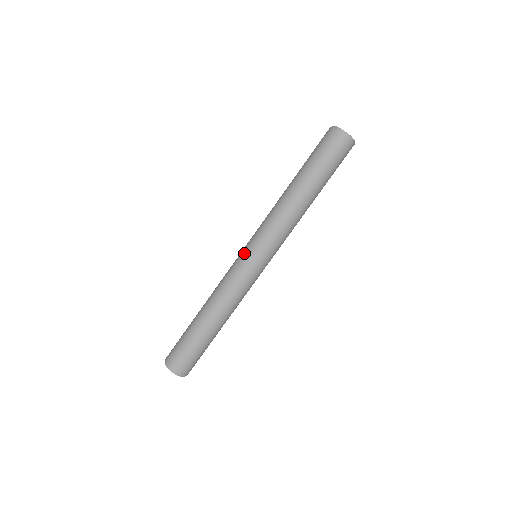
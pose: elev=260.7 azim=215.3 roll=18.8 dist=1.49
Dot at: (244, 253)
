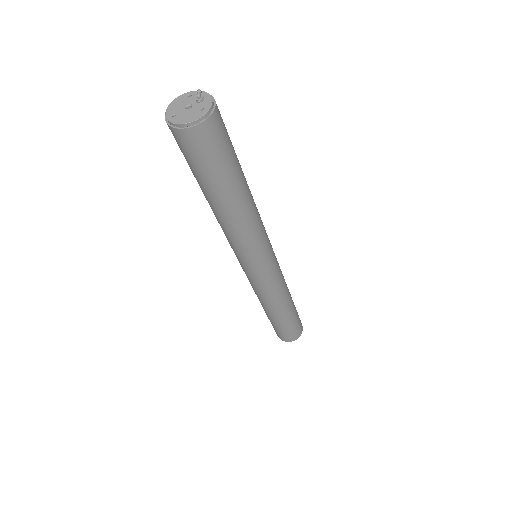
Dot at: (246, 272)
